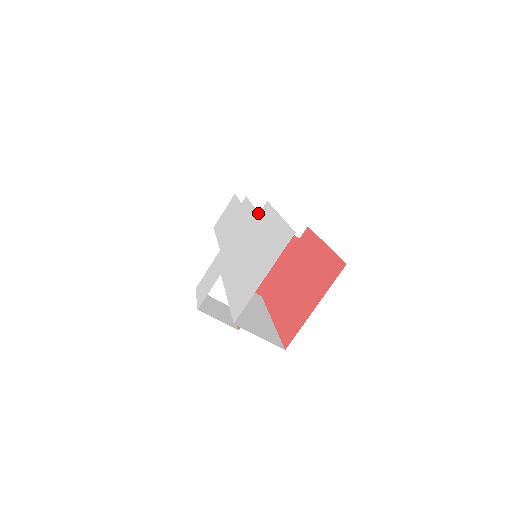
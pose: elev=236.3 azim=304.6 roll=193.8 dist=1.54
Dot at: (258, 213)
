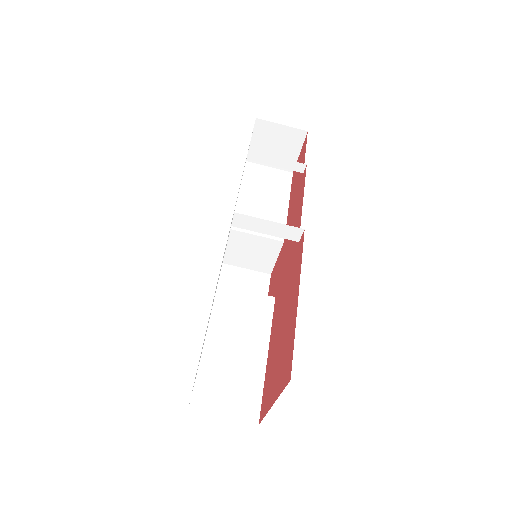
Dot at: (231, 224)
